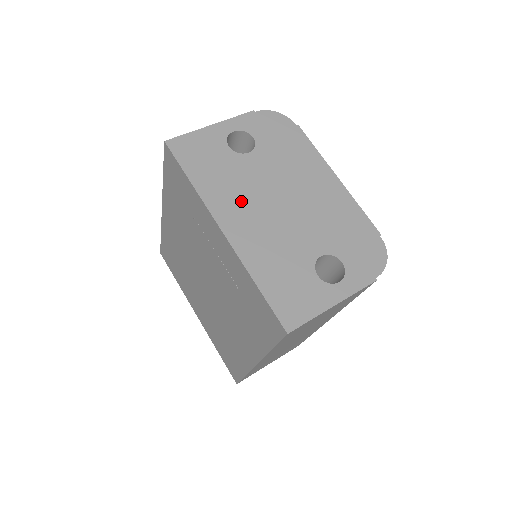
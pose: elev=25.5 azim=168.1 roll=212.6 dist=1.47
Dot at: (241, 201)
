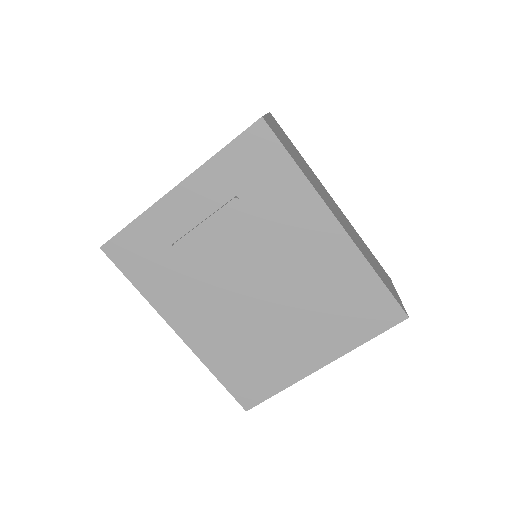
Dot at: occluded
